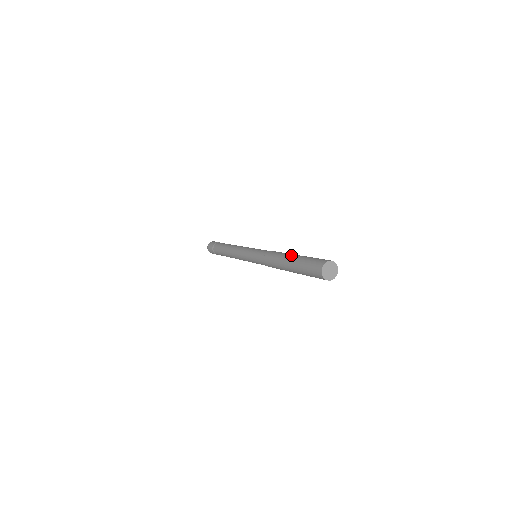
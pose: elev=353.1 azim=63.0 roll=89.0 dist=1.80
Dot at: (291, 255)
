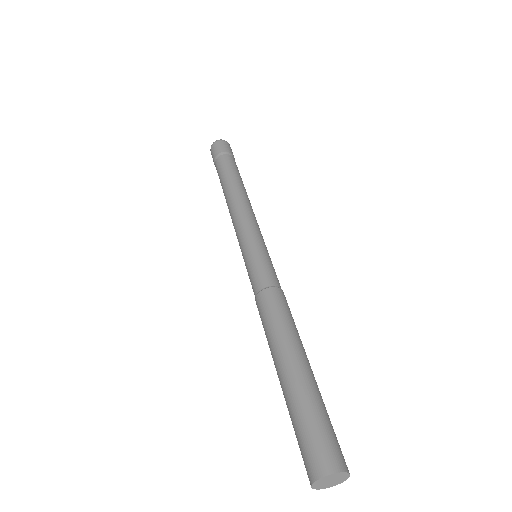
Dot at: (289, 356)
